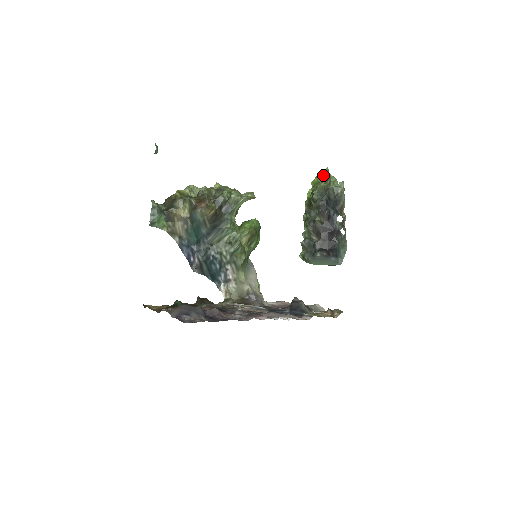
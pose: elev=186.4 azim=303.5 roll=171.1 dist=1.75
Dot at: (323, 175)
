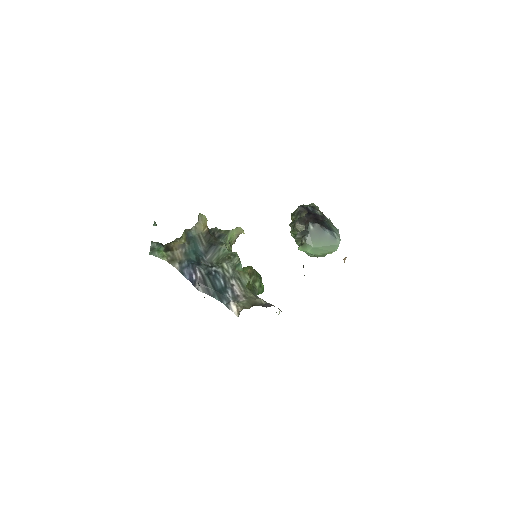
Dot at: occluded
